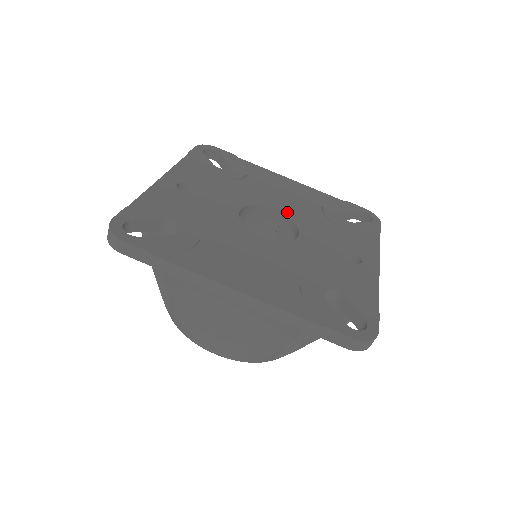
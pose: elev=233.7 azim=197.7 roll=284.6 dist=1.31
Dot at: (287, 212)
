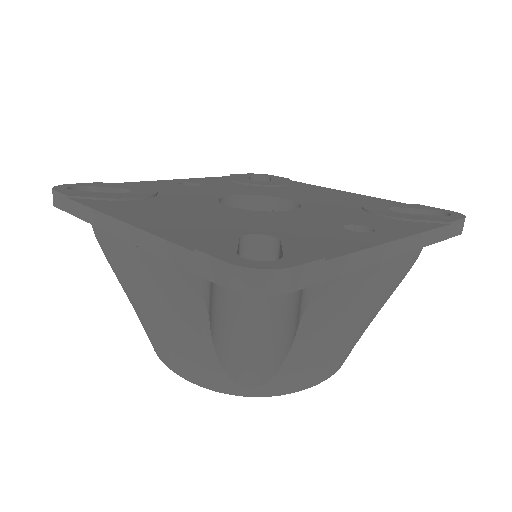
Dot at: (301, 201)
